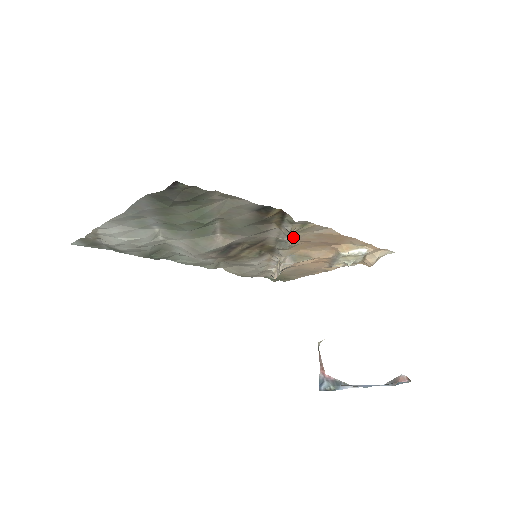
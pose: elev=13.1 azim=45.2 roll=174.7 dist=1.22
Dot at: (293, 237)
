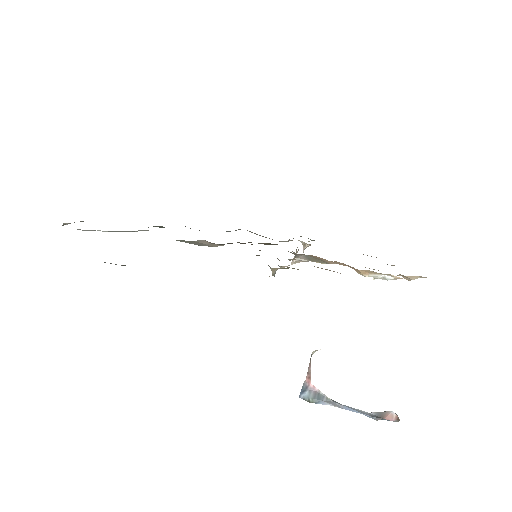
Dot at: (283, 267)
